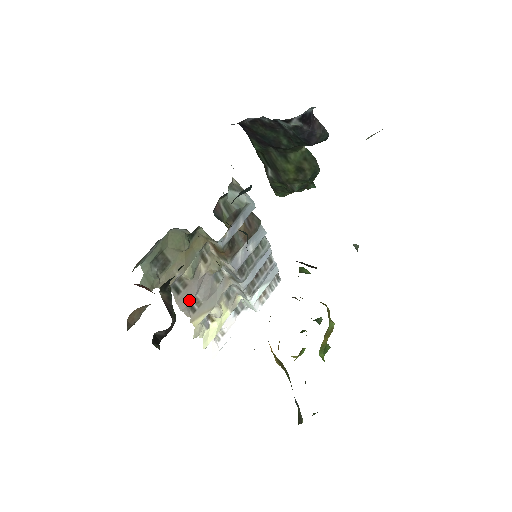
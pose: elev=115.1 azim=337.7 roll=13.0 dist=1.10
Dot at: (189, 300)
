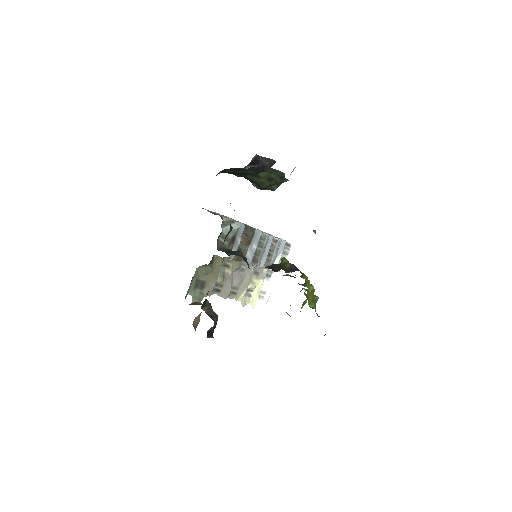
Dot at: (228, 291)
